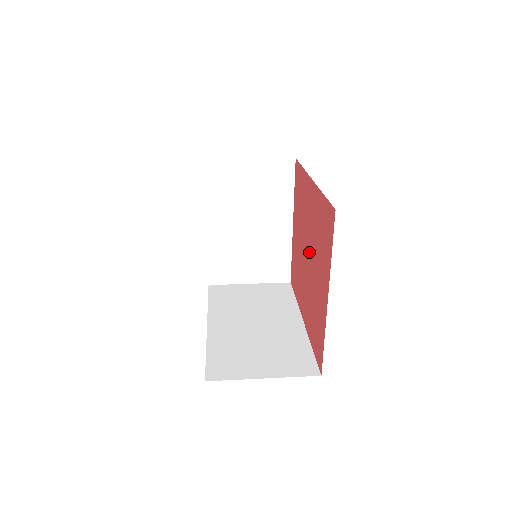
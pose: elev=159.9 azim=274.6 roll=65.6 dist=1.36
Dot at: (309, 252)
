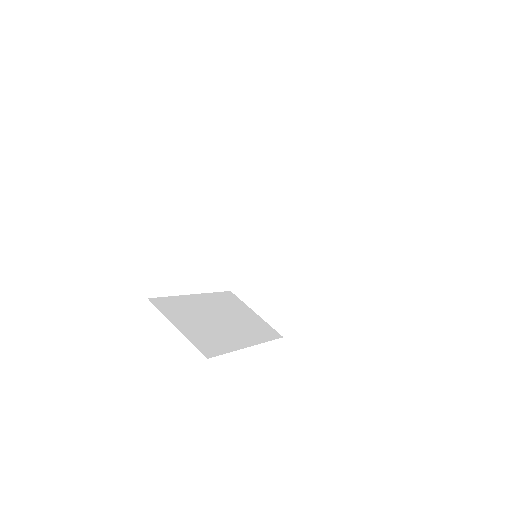
Dot at: occluded
